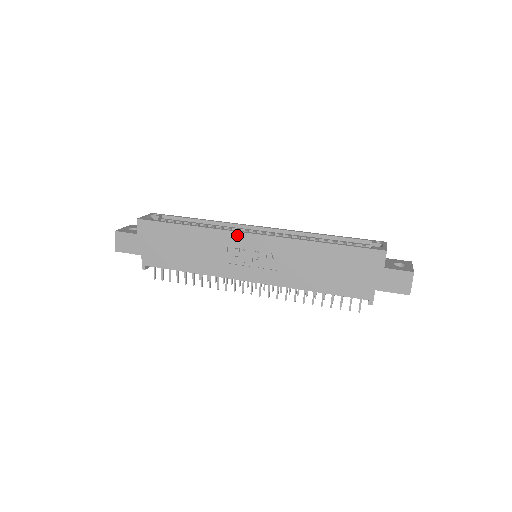
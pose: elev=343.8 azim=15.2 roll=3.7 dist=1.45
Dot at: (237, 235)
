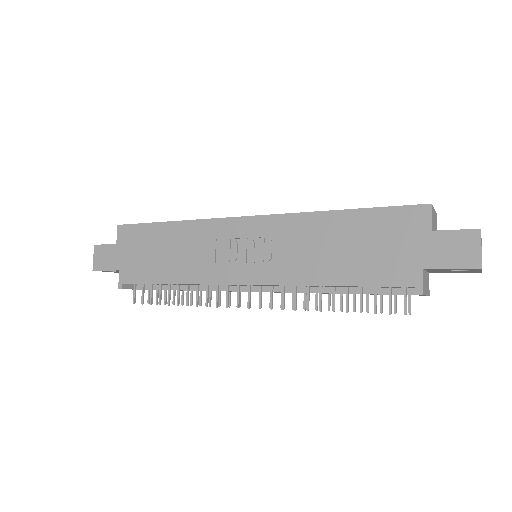
Dot at: (227, 222)
